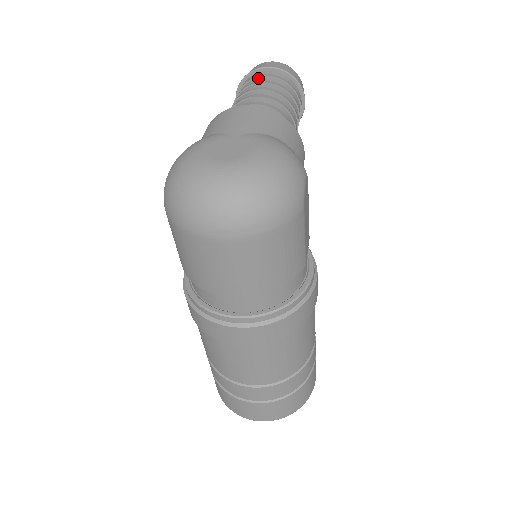
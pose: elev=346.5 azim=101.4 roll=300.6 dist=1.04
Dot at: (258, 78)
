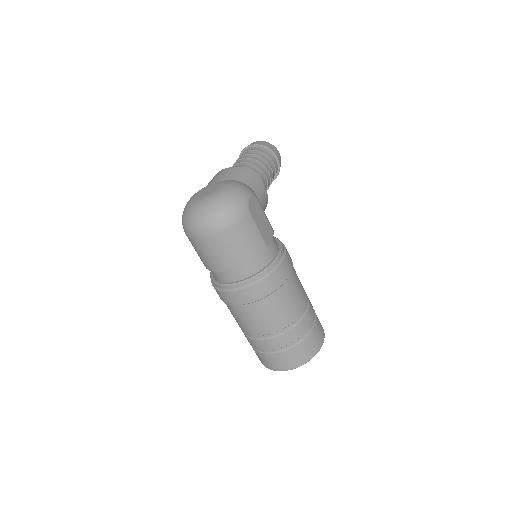
Dot at: (244, 153)
